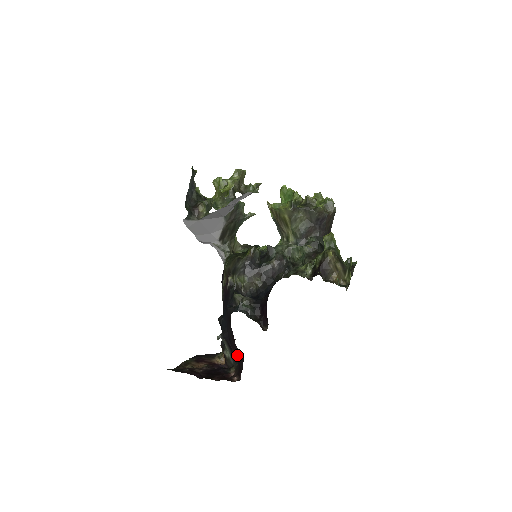
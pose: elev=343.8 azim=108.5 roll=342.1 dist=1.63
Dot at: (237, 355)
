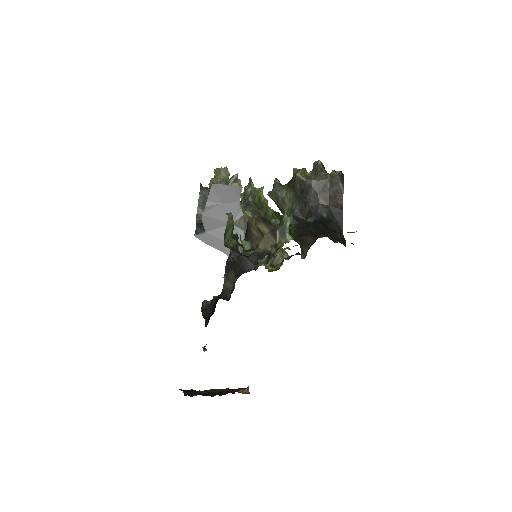
Dot at: occluded
